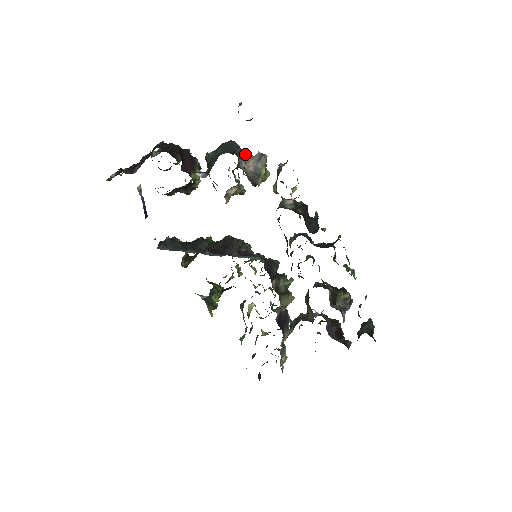
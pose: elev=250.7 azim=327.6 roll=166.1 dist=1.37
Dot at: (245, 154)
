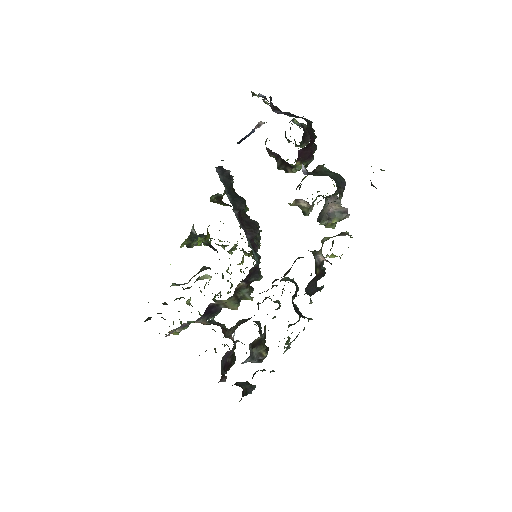
Dot at: occluded
